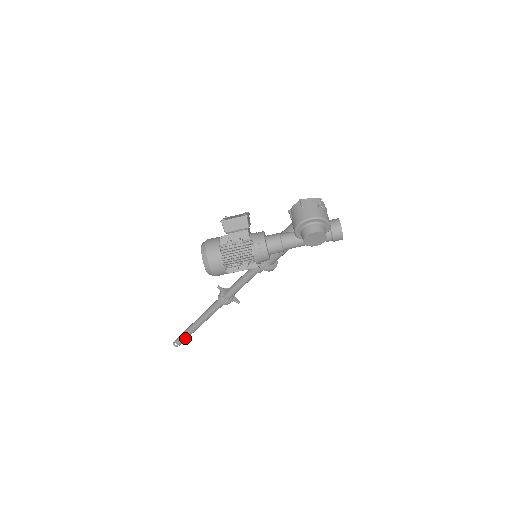
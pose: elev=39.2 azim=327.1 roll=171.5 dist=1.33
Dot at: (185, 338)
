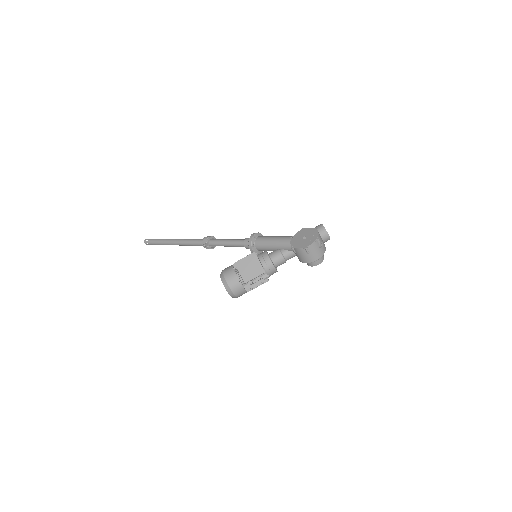
Dot at: occluded
